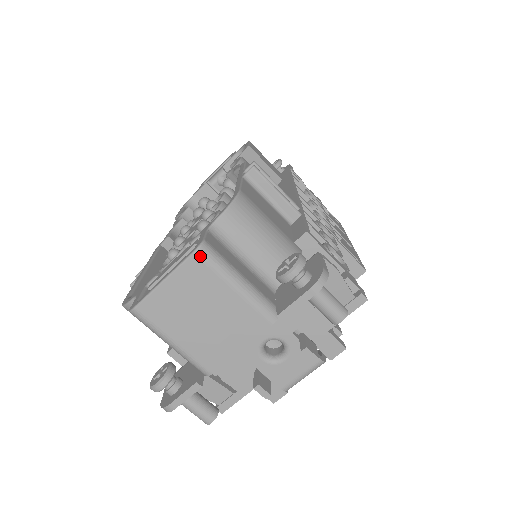
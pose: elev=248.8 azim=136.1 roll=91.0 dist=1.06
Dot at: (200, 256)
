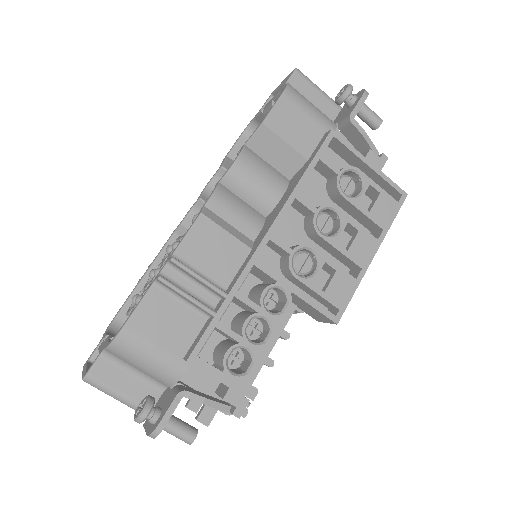
Dot at: occluded
